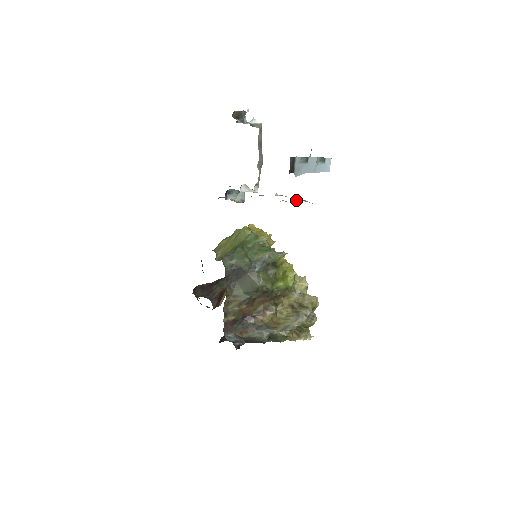
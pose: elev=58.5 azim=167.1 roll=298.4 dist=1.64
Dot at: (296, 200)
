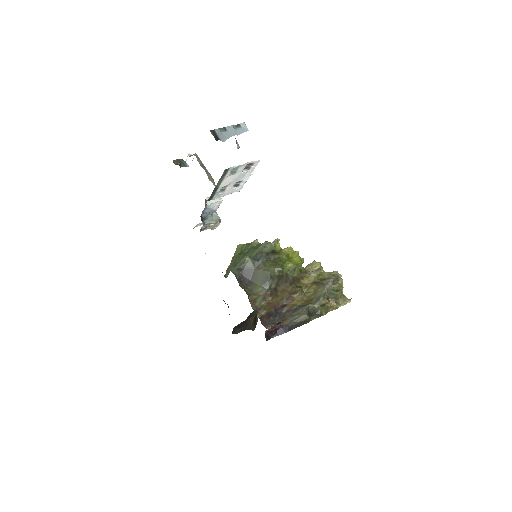
Dot at: (243, 171)
